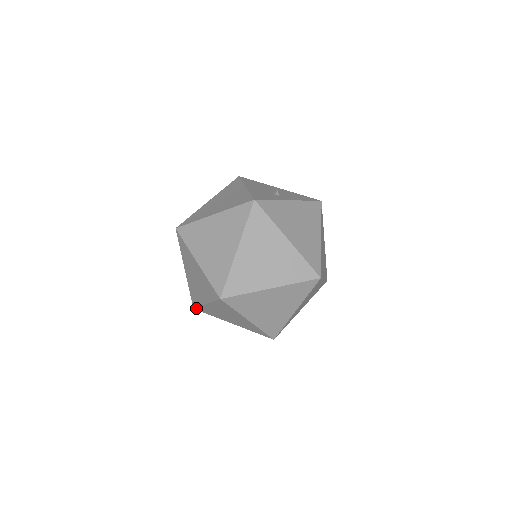
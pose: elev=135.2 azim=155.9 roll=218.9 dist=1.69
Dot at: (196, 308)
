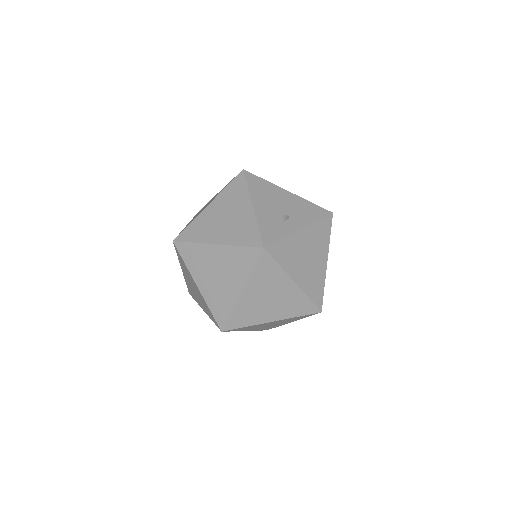
Dot at: occluded
